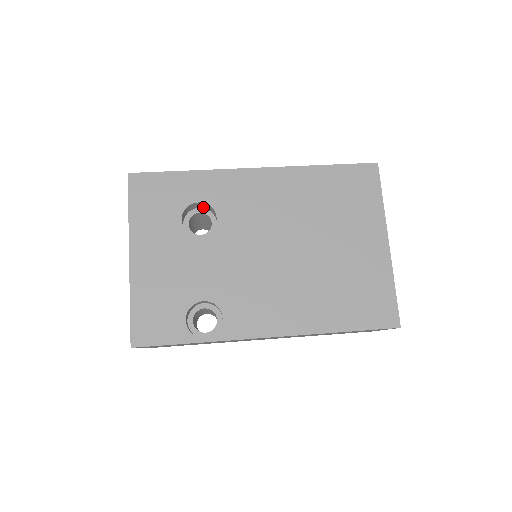
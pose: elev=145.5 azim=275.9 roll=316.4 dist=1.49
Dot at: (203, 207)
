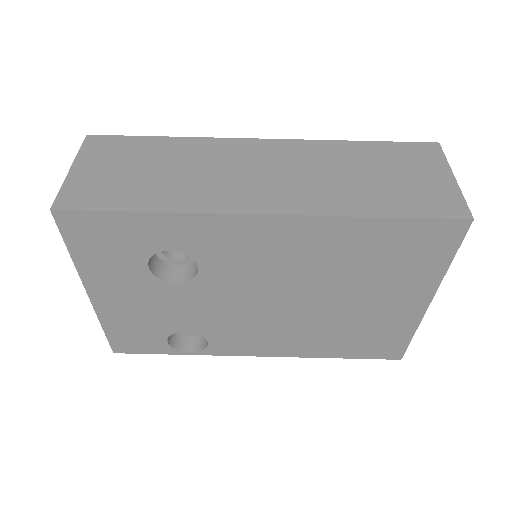
Dot at: occluded
